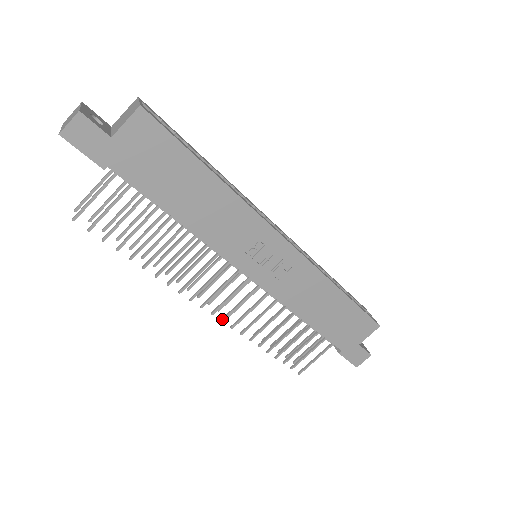
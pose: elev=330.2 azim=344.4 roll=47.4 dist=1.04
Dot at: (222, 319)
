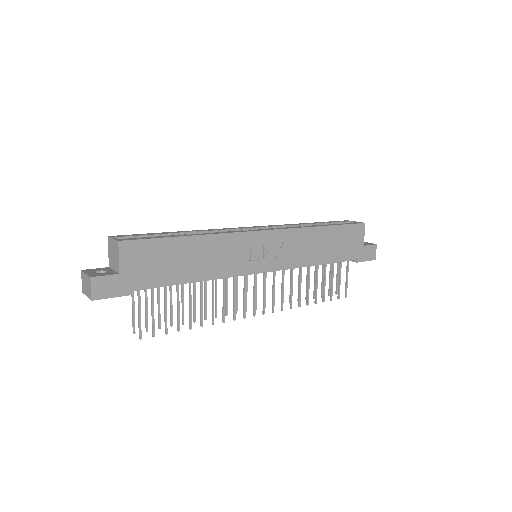
Dot at: (272, 311)
